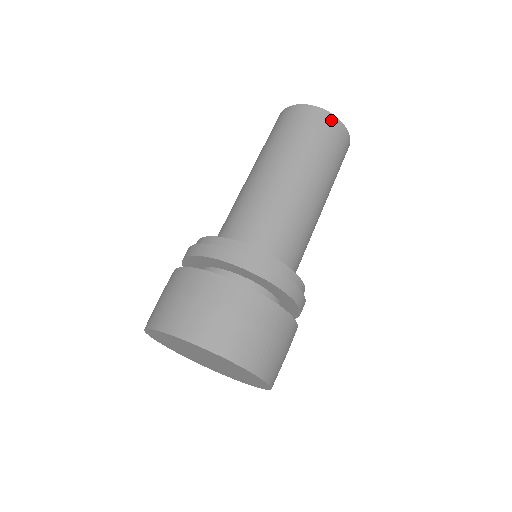
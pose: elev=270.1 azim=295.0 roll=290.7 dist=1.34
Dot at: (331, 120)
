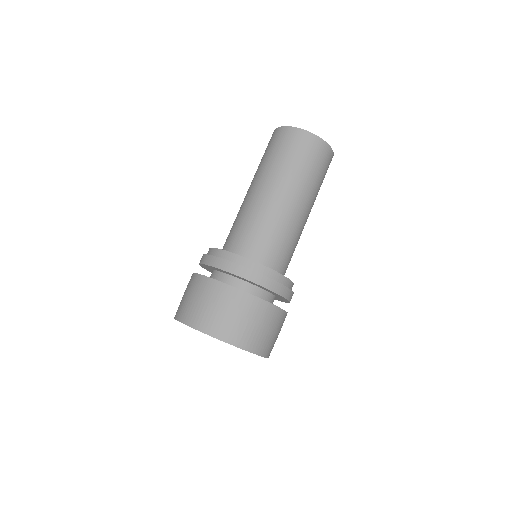
Dot at: (321, 145)
